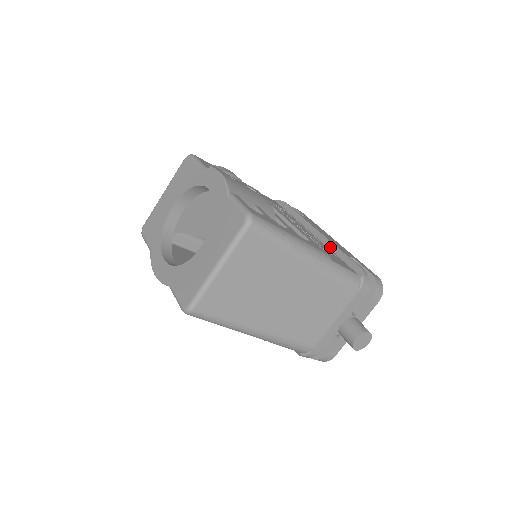
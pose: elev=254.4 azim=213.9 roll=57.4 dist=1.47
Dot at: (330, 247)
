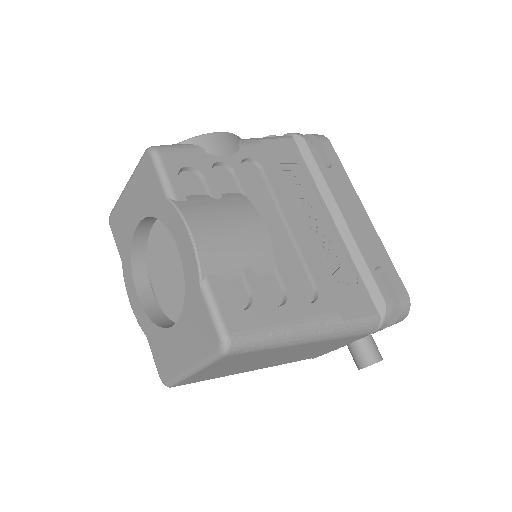
Dot at: (352, 253)
